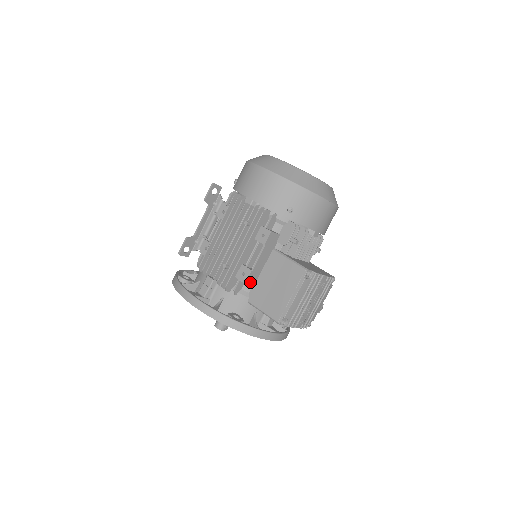
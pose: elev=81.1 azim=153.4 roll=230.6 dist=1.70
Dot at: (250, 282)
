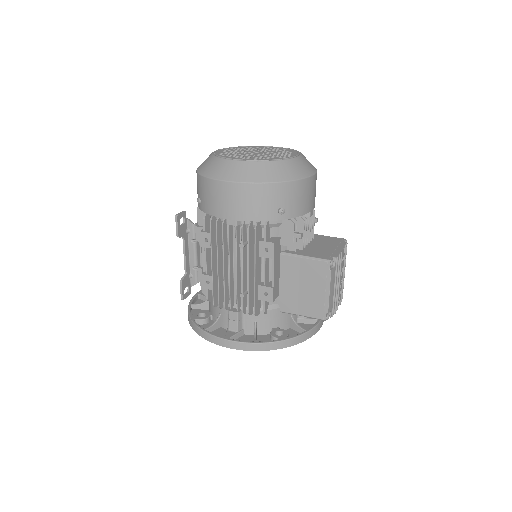
Dot at: (275, 296)
